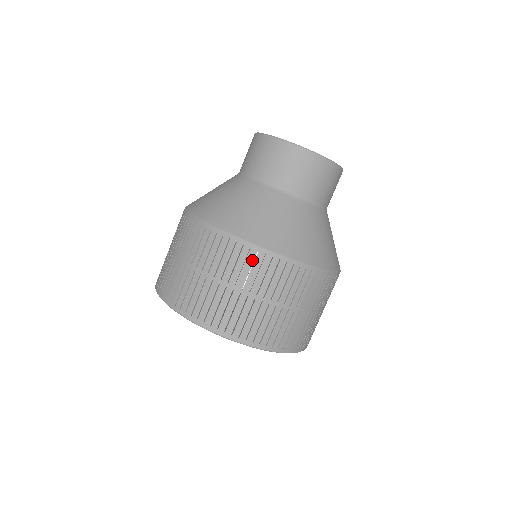
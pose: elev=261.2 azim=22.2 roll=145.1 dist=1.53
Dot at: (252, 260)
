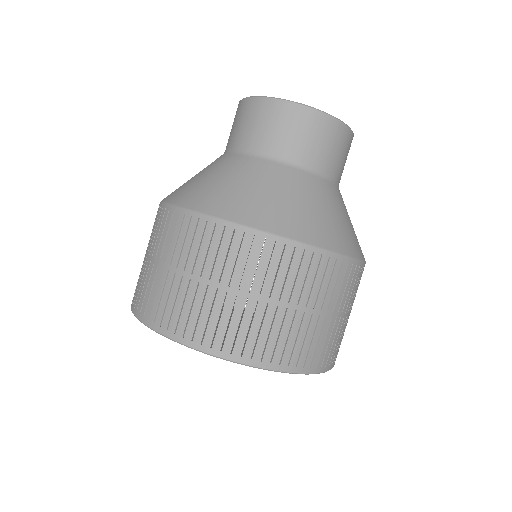
Dot at: (193, 231)
